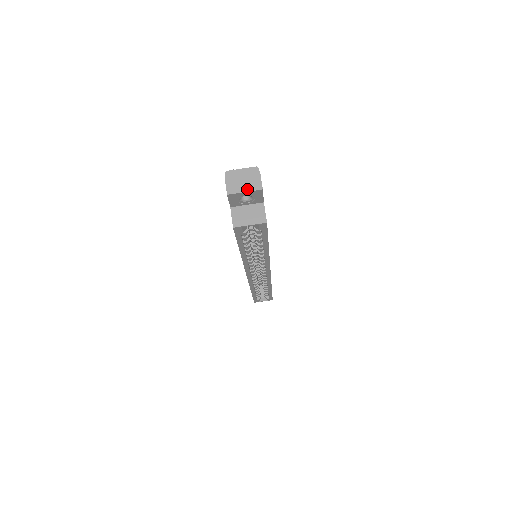
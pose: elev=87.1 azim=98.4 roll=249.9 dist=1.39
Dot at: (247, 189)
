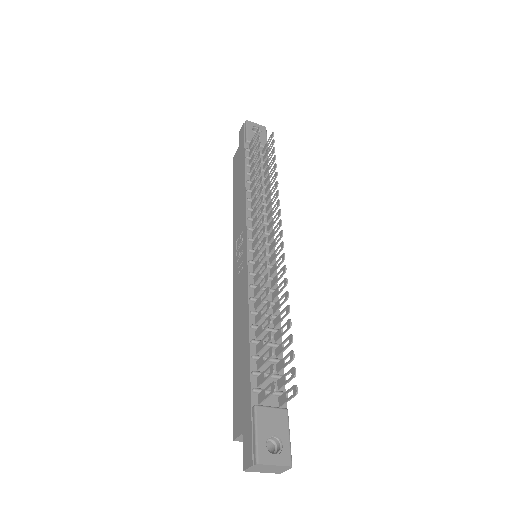
Dot at: (266, 472)
